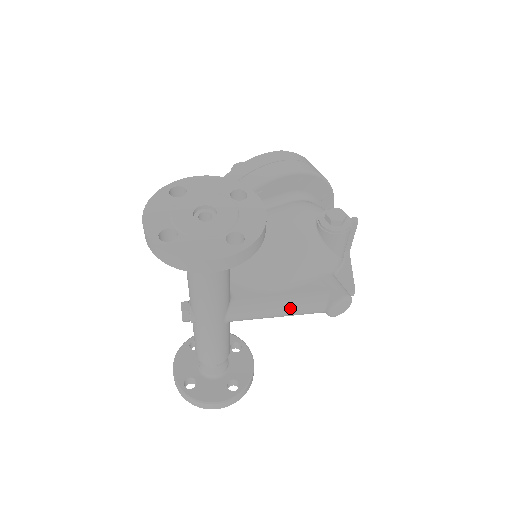
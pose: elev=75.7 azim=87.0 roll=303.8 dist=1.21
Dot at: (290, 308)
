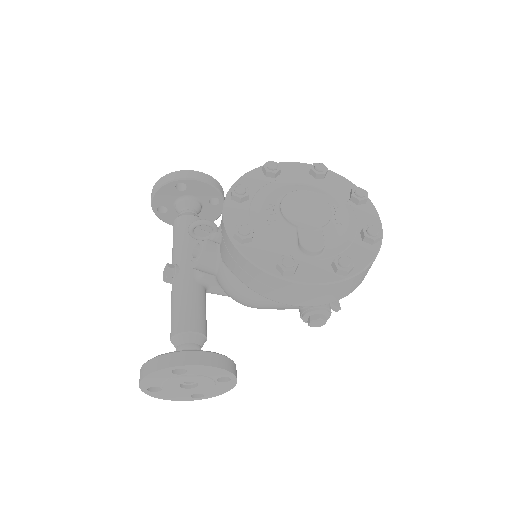
Dot at: occluded
